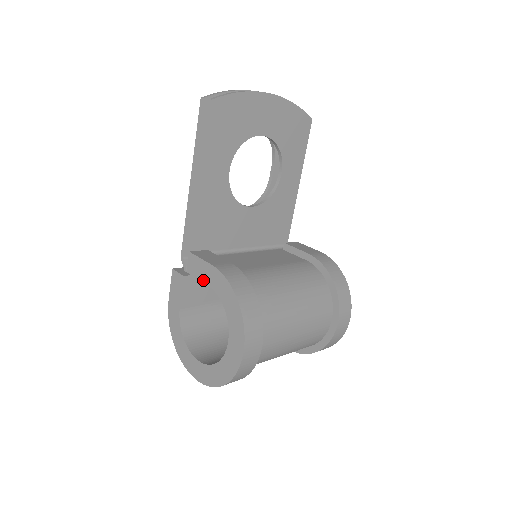
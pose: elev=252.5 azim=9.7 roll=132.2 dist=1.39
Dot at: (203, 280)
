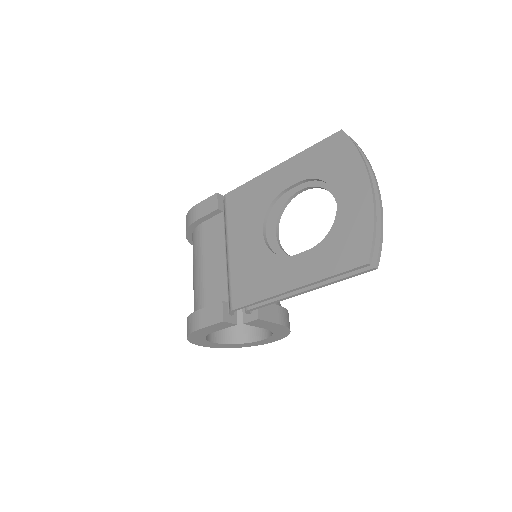
Dot at: (262, 327)
